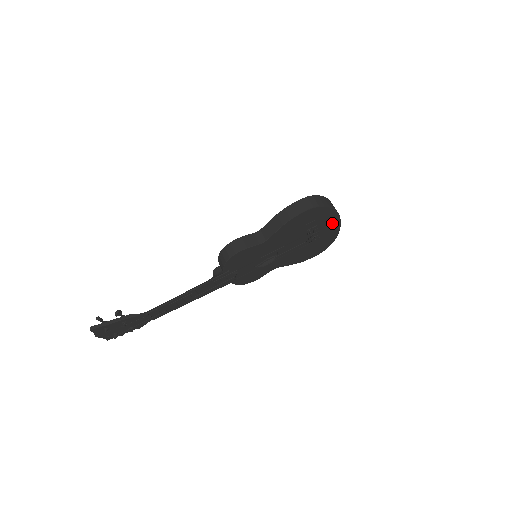
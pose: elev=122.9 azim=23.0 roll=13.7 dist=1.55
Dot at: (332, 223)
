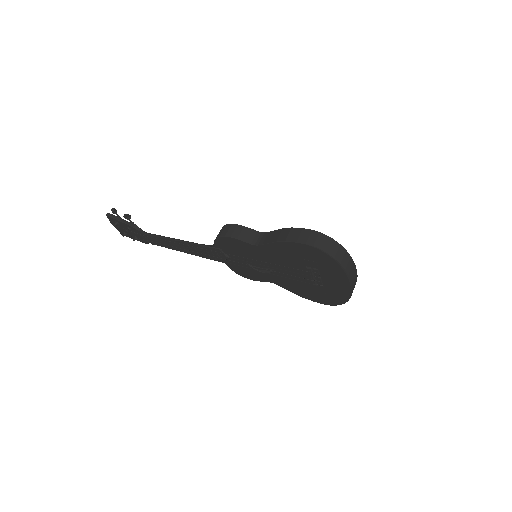
Dot at: (340, 280)
